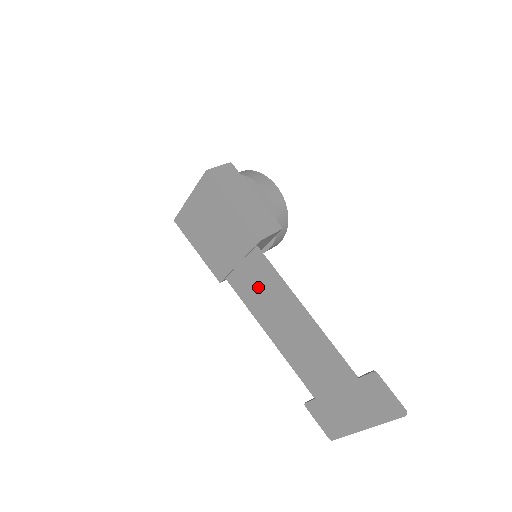
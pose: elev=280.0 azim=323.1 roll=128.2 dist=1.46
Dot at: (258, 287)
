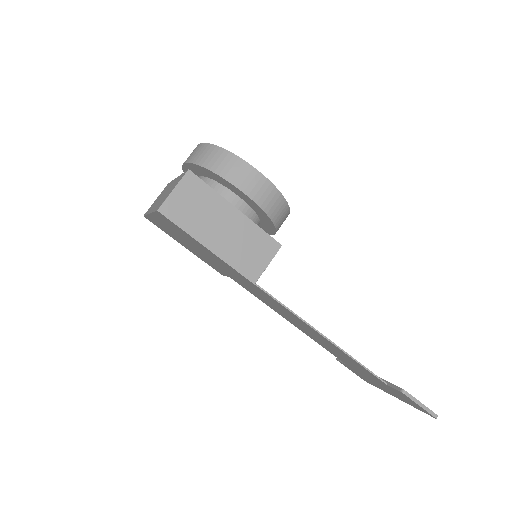
Dot at: (265, 299)
